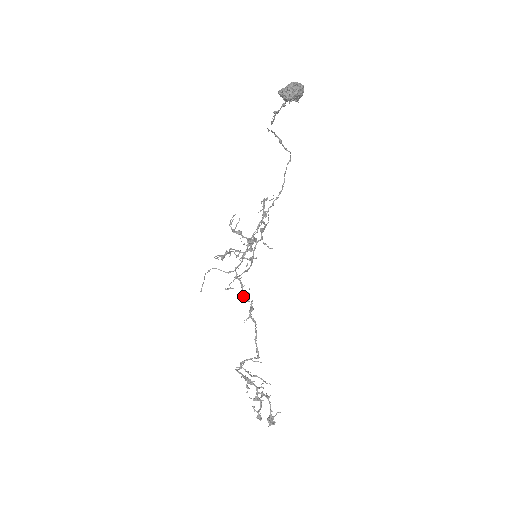
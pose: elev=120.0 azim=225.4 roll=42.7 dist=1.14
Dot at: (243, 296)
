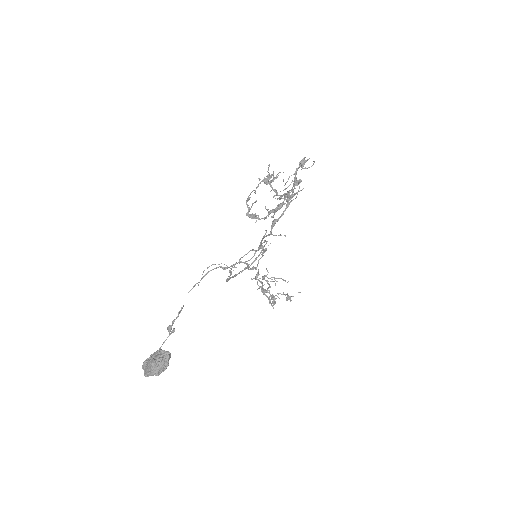
Dot at: occluded
